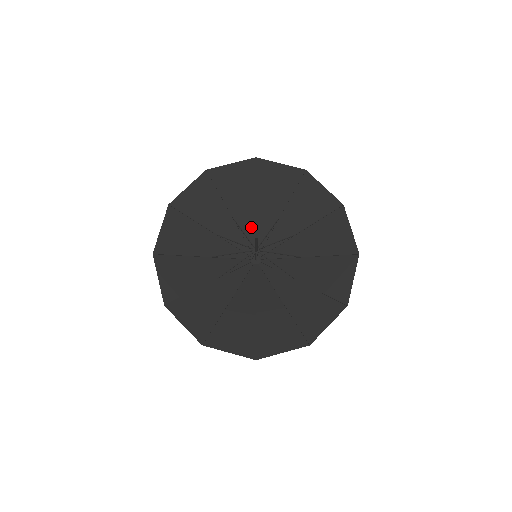
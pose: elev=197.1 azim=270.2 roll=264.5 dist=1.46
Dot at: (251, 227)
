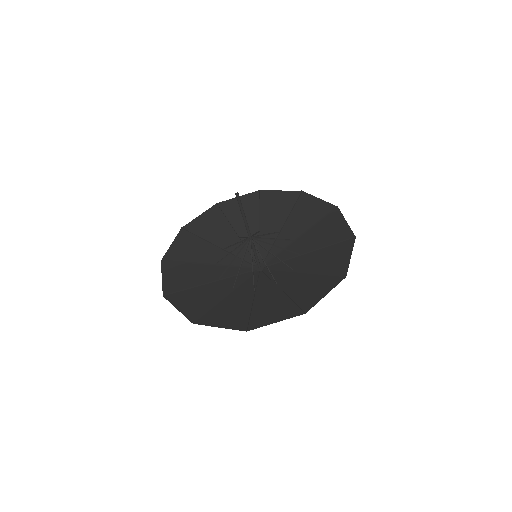
Dot at: (255, 242)
